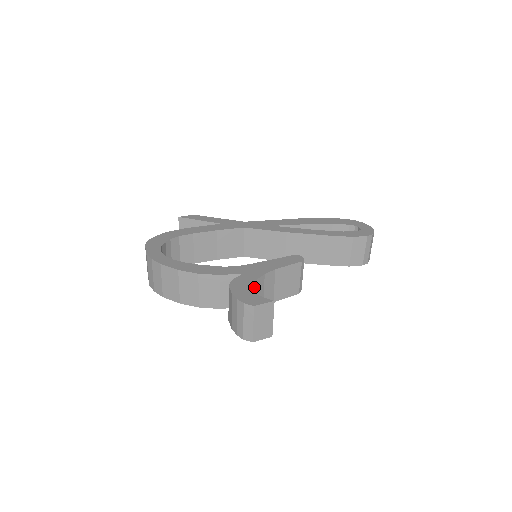
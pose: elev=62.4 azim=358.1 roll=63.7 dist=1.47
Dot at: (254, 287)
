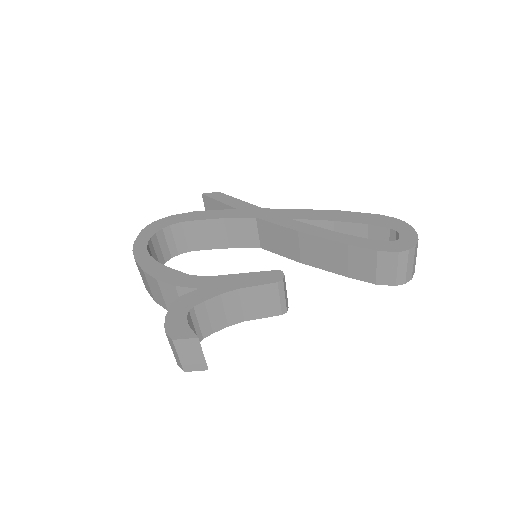
Dot at: (204, 308)
